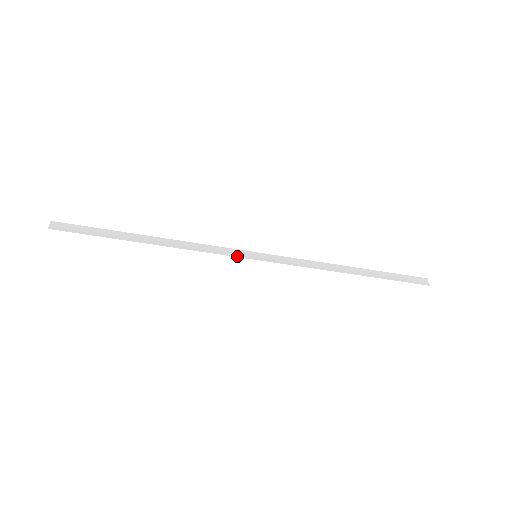
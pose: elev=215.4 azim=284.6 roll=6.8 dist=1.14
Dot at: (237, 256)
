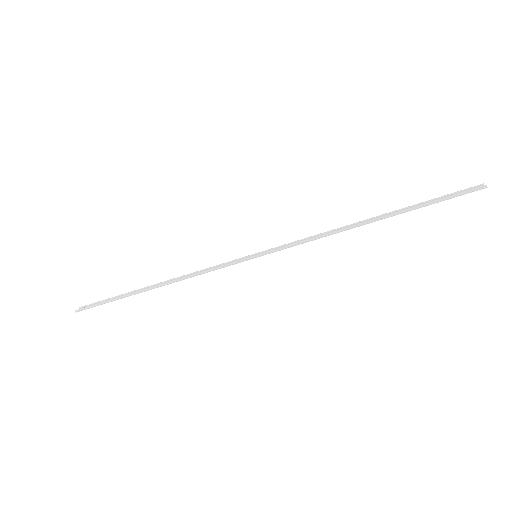
Dot at: (235, 263)
